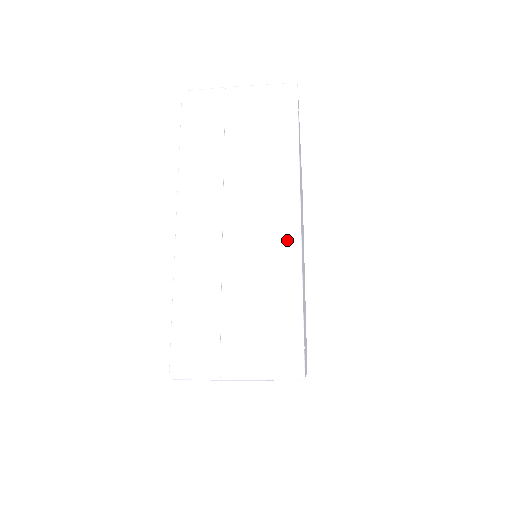
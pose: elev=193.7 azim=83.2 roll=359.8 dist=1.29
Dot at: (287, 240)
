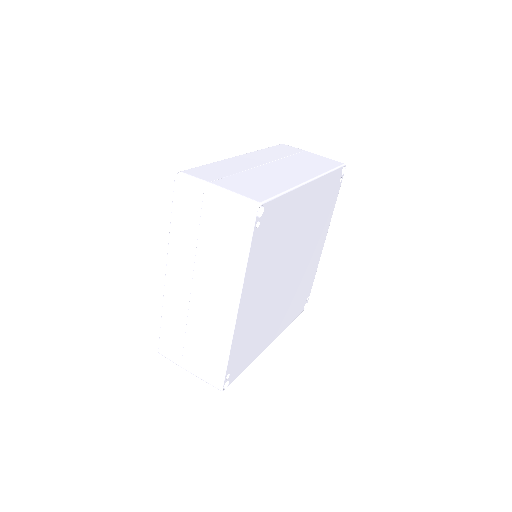
Dot at: (226, 321)
